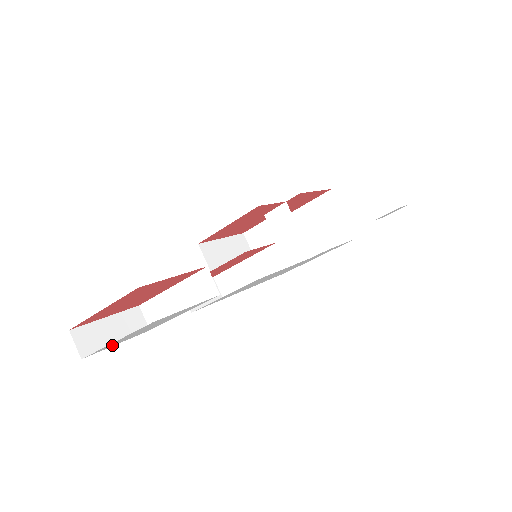
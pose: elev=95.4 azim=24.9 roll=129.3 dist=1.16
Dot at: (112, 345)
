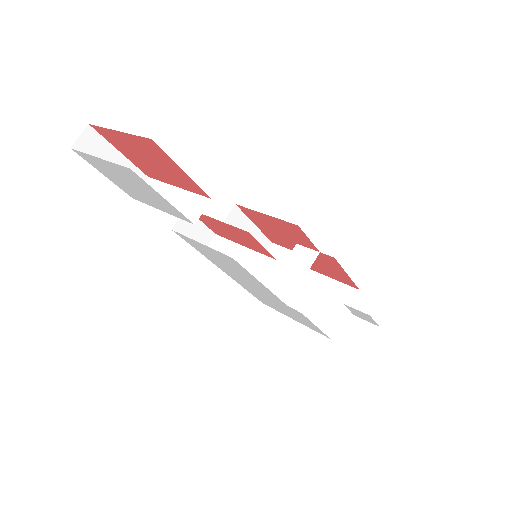
Dot at: (98, 167)
